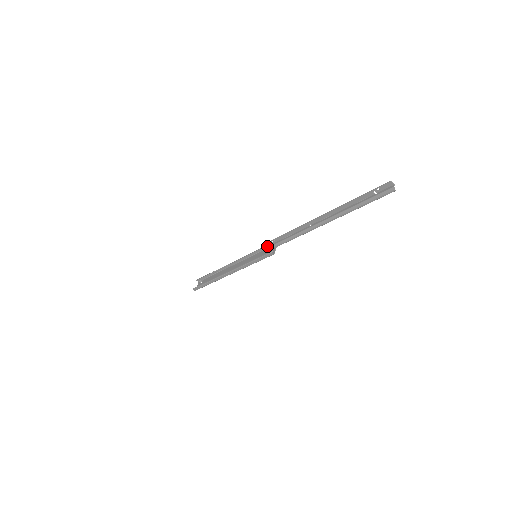
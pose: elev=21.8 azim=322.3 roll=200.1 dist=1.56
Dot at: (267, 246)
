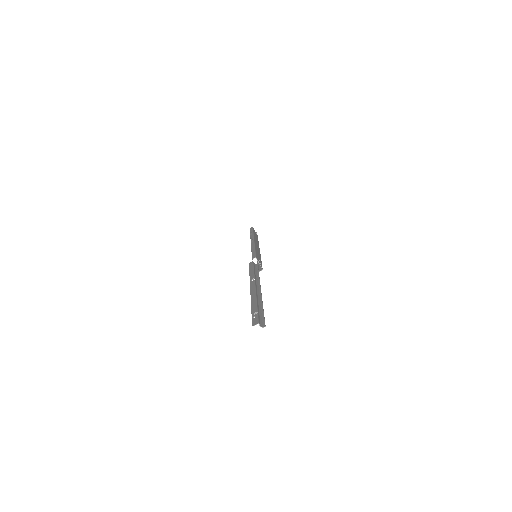
Dot at: (253, 255)
